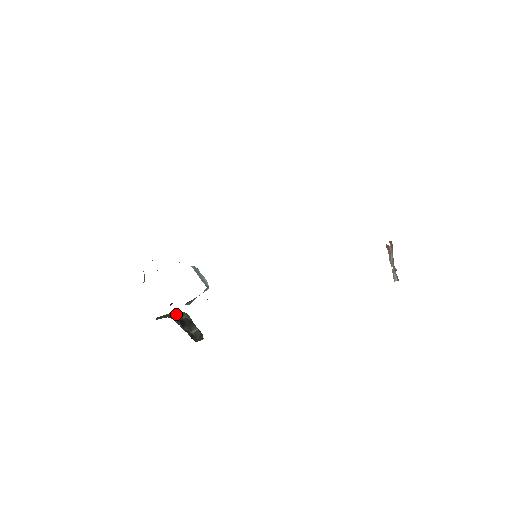
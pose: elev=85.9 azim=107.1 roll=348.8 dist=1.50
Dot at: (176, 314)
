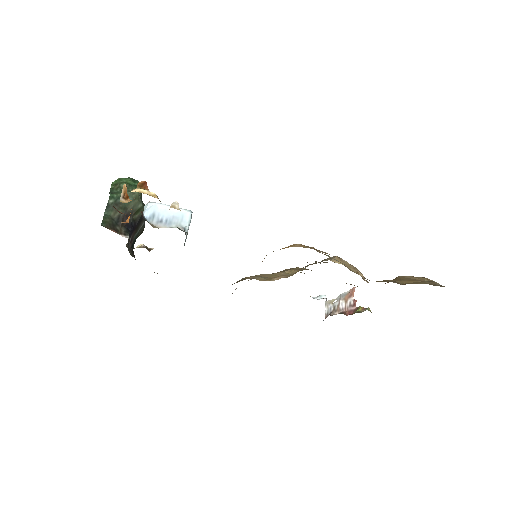
Dot at: (132, 207)
